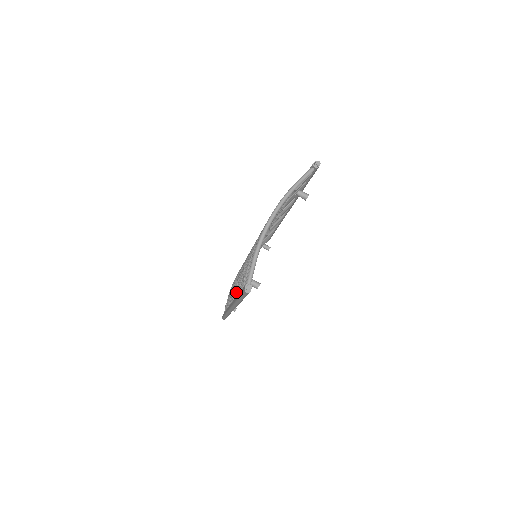
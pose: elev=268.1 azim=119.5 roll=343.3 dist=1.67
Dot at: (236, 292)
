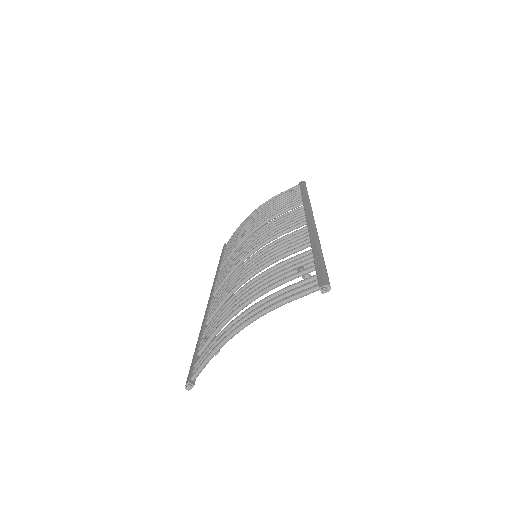
Dot at: (212, 304)
